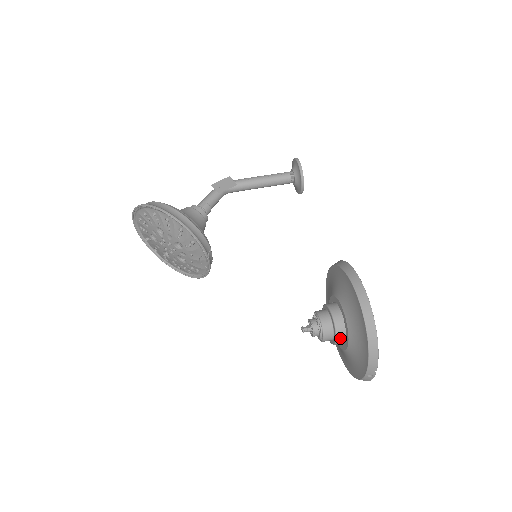
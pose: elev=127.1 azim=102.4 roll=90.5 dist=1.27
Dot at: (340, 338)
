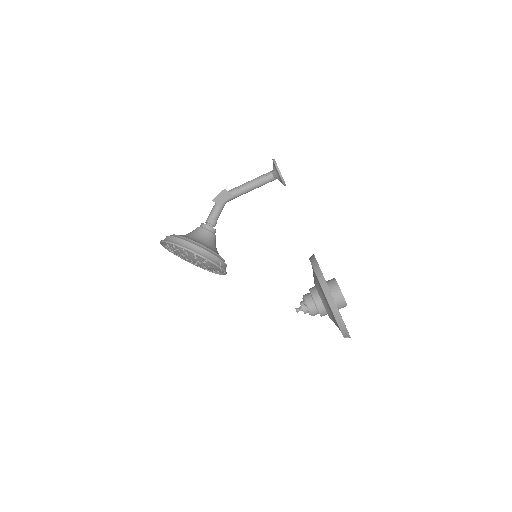
Dot at: (323, 313)
